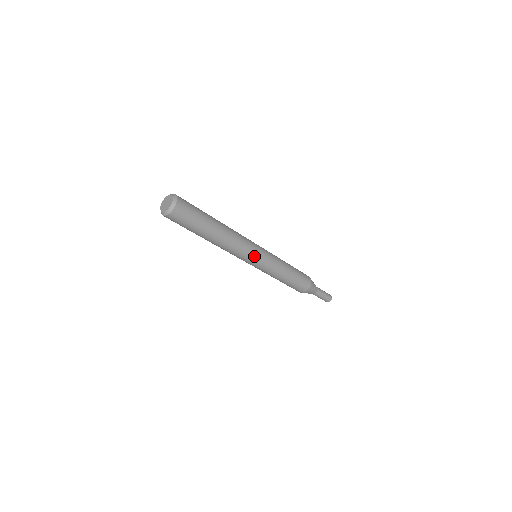
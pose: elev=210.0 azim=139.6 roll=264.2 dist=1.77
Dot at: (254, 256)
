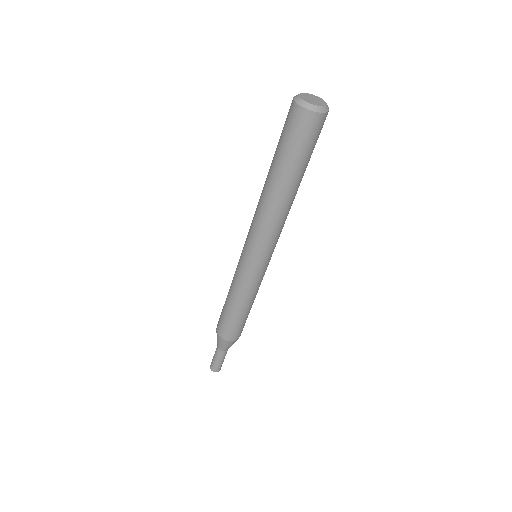
Dot at: (265, 254)
